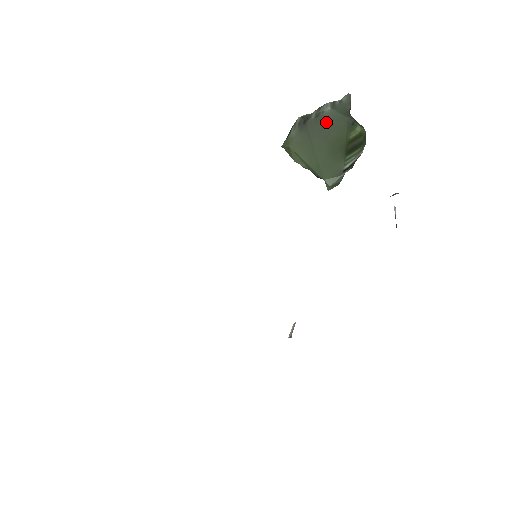
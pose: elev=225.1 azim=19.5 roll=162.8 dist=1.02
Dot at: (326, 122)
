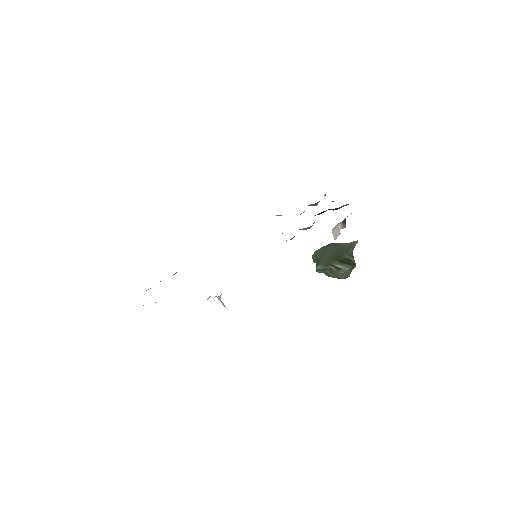
Dot at: (340, 246)
